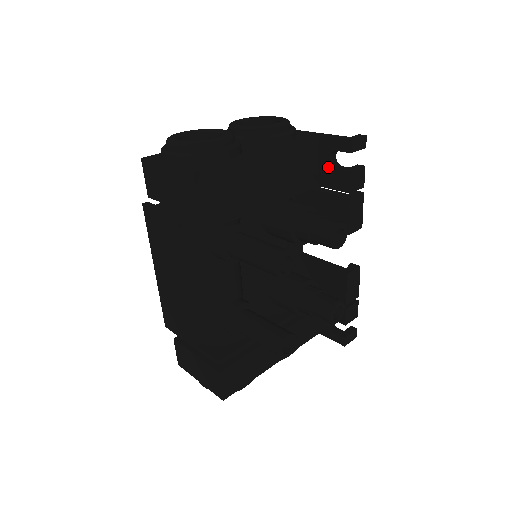
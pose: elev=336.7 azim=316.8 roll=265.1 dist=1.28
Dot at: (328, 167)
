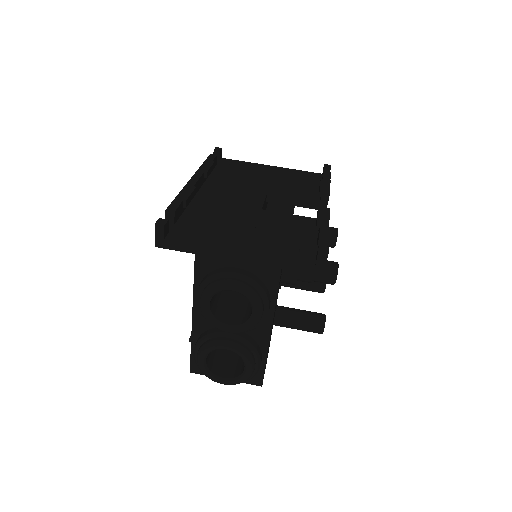
Dot at: occluded
